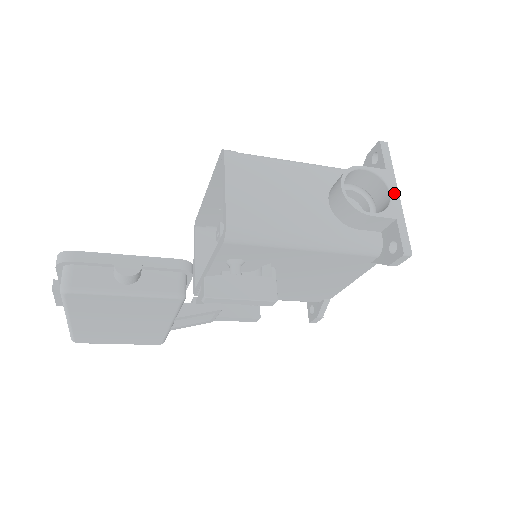
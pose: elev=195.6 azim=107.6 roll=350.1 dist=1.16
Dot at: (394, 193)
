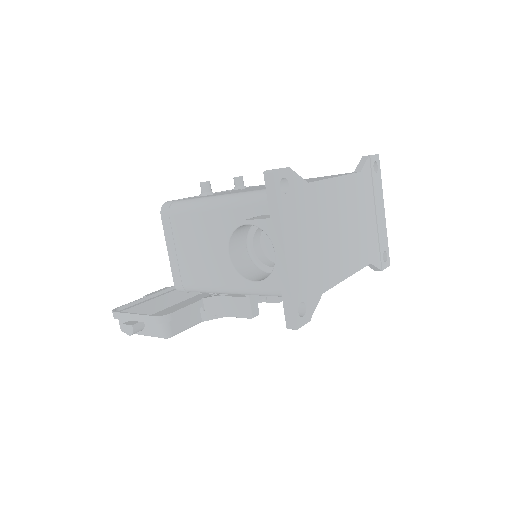
Dot at: (279, 252)
